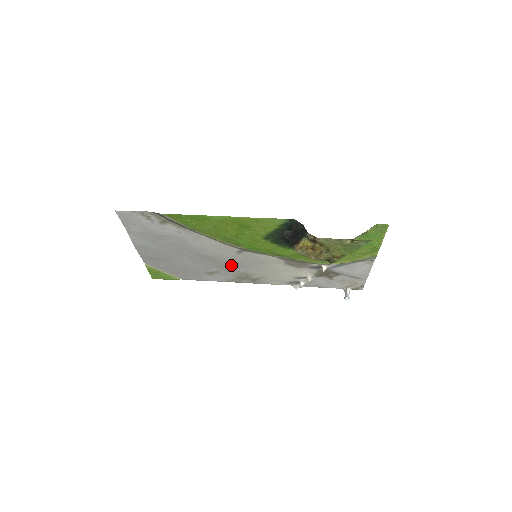
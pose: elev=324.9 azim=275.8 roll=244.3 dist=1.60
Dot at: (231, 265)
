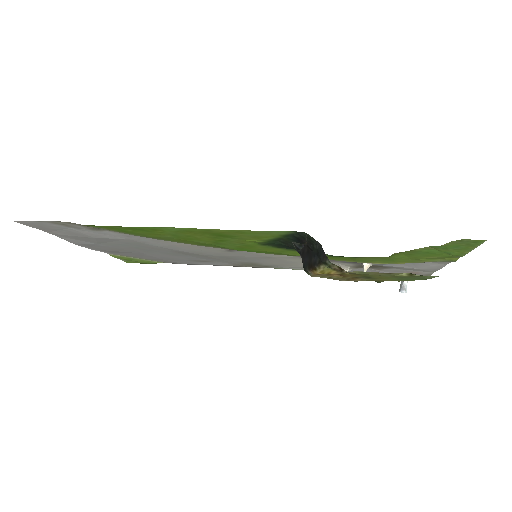
Dot at: (225, 258)
